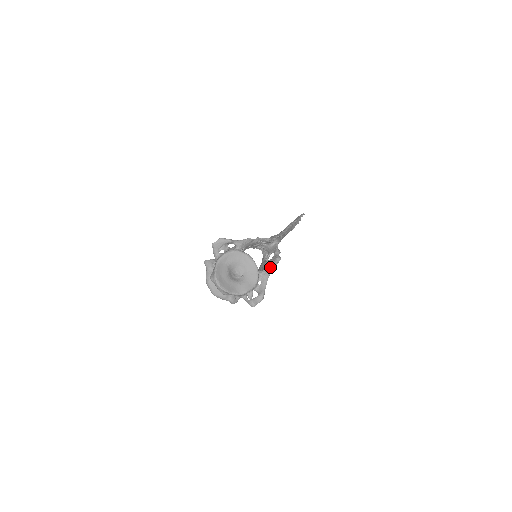
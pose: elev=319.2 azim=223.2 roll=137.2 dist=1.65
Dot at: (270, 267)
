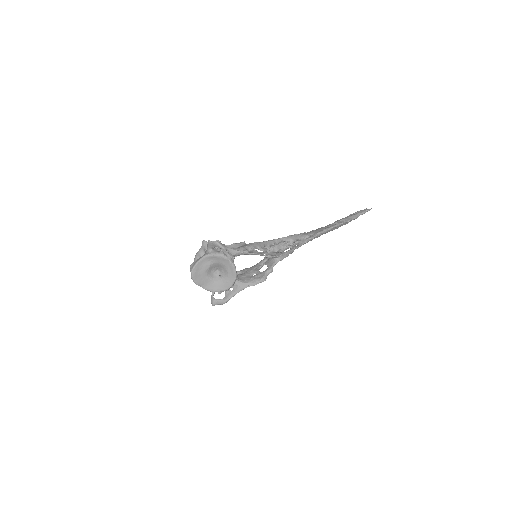
Dot at: (249, 283)
